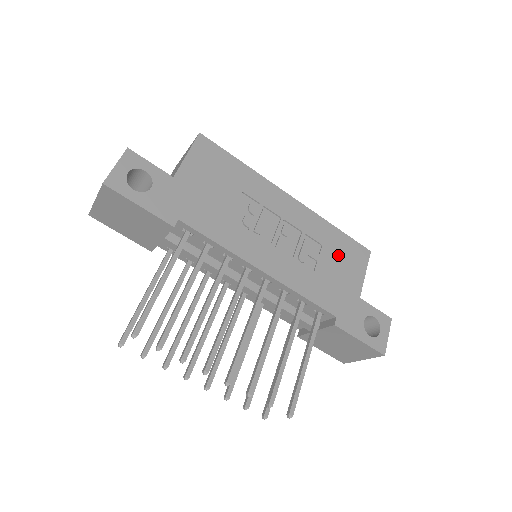
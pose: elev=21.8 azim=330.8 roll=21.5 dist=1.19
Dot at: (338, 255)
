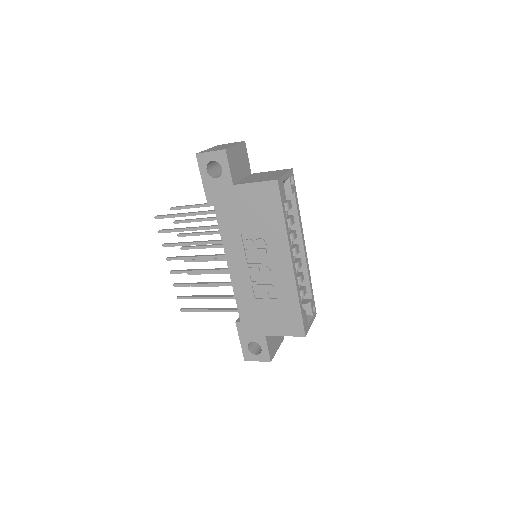
Dot at: (281, 312)
